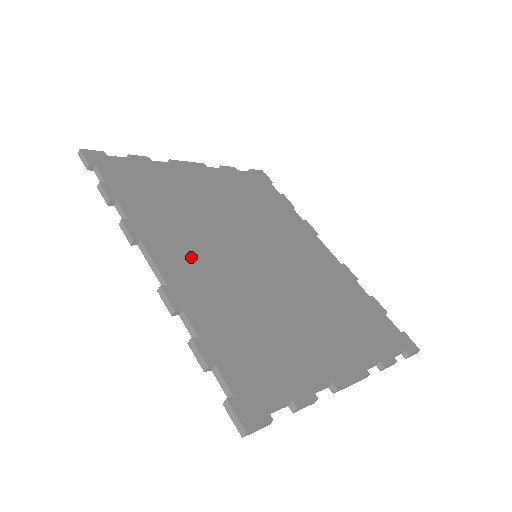
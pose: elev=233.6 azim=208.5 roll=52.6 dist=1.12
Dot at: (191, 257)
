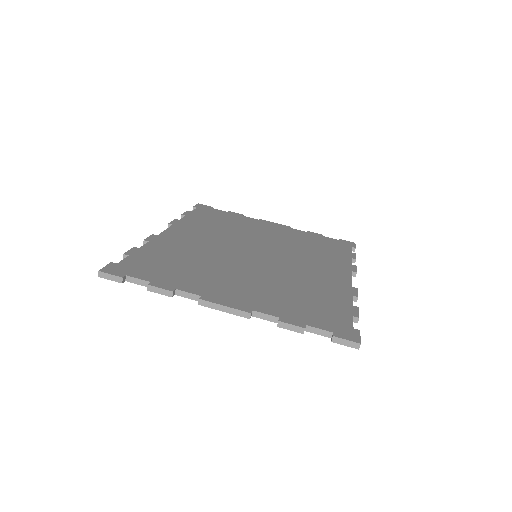
Dot at: (195, 237)
